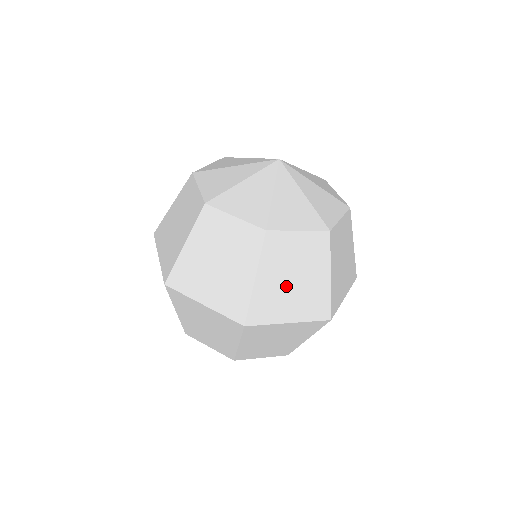
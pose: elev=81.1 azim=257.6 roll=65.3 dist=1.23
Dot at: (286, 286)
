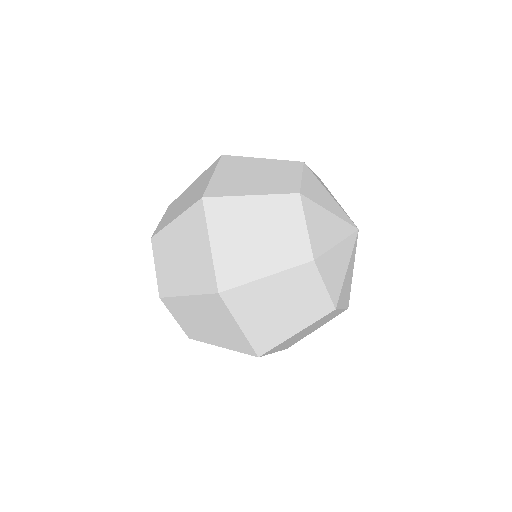
Dot at: (272, 304)
